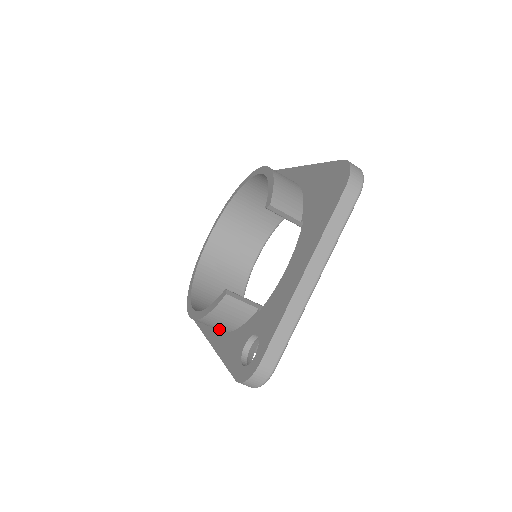
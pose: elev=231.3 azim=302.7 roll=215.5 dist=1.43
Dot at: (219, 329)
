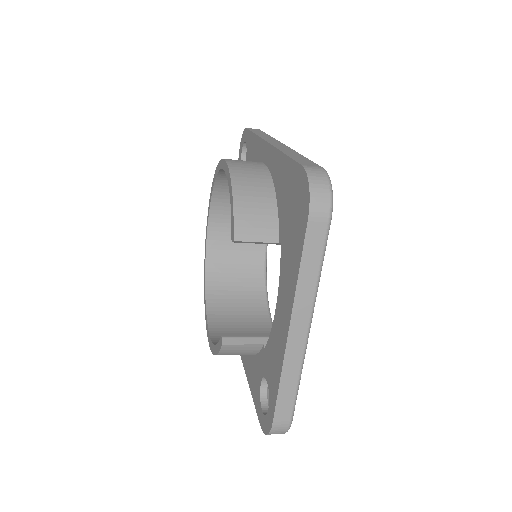
Dot at: occluded
